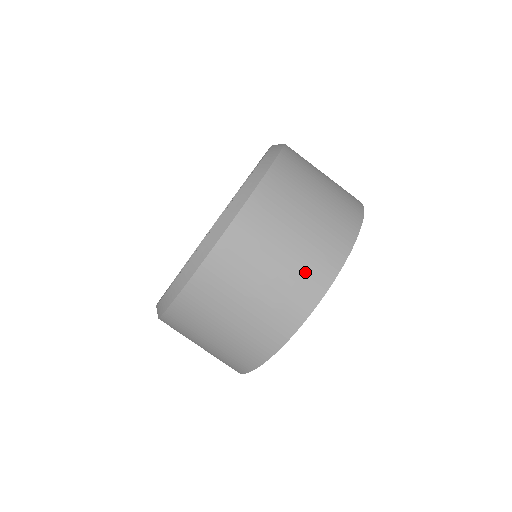
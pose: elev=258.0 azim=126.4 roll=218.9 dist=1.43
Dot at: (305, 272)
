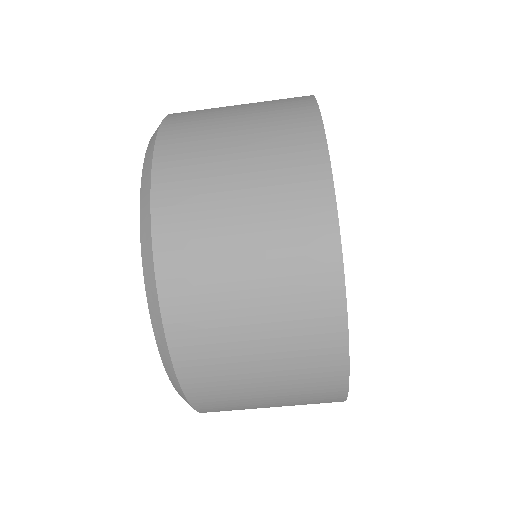
Dot at: occluded
